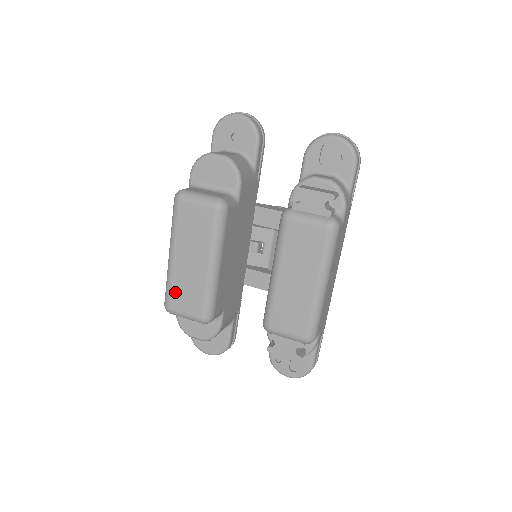
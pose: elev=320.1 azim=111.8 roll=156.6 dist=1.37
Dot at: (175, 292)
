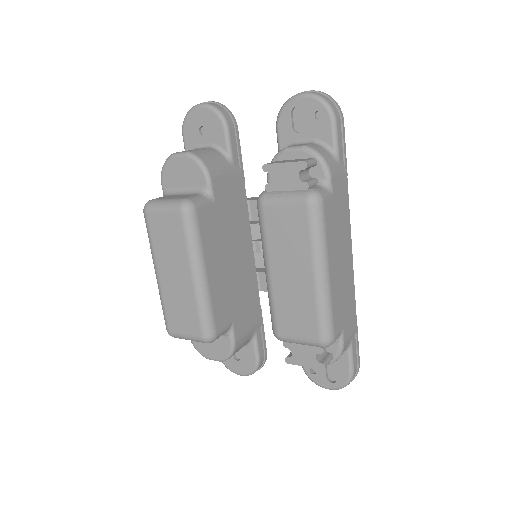
Dot at: (170, 313)
